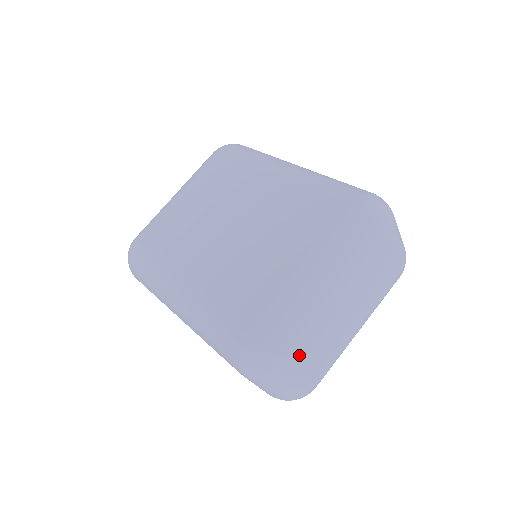
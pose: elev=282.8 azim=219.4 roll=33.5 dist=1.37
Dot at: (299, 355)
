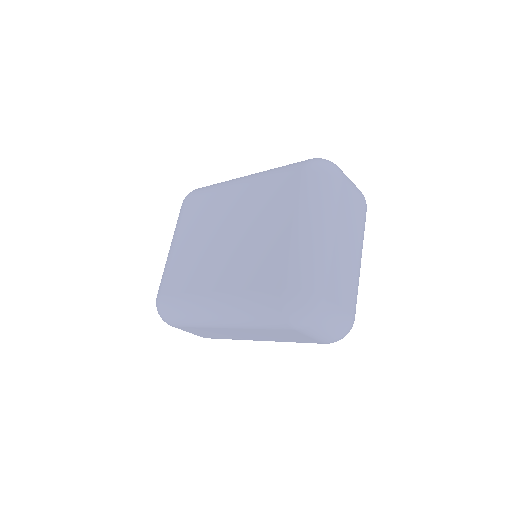
Dot at: (328, 290)
